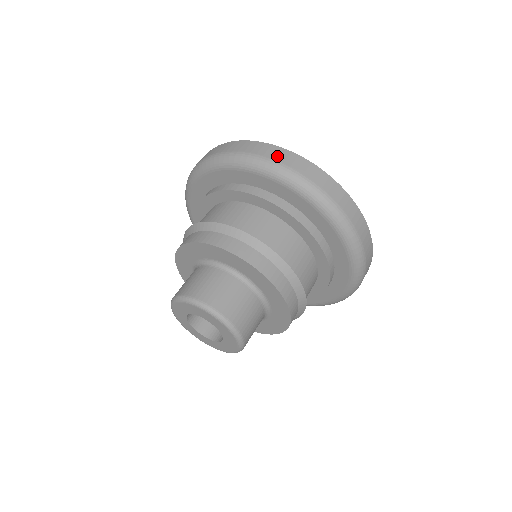
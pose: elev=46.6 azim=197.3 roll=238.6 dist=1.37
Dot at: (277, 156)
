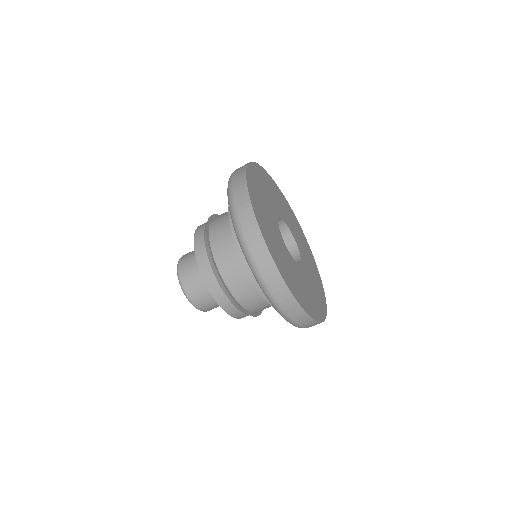
Dot at: (249, 232)
